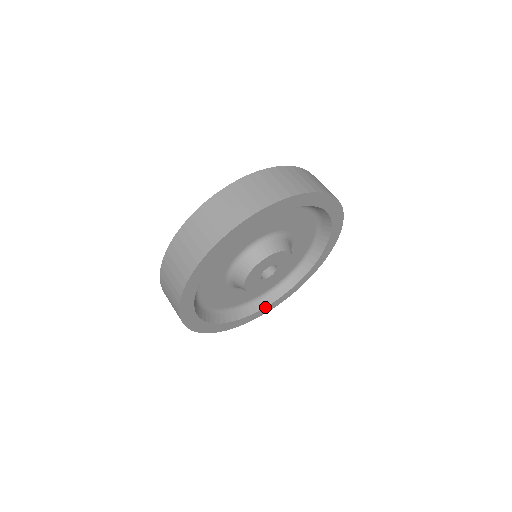
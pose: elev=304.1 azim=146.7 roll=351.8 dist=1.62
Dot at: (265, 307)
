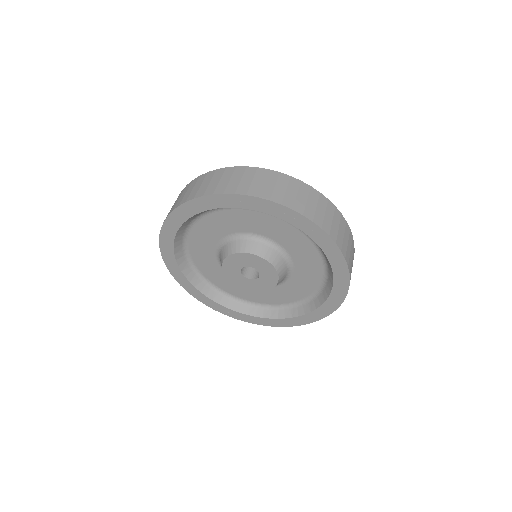
Dot at: (228, 308)
